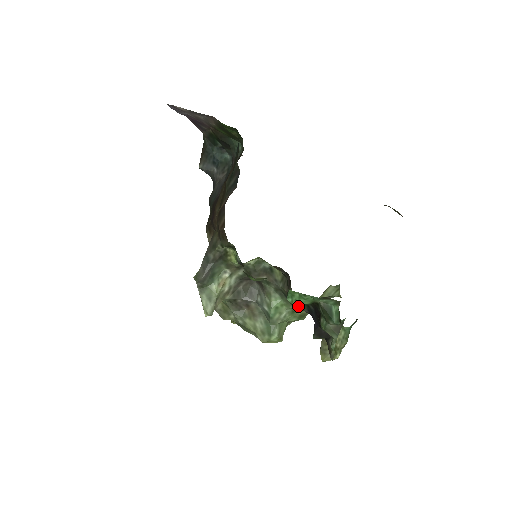
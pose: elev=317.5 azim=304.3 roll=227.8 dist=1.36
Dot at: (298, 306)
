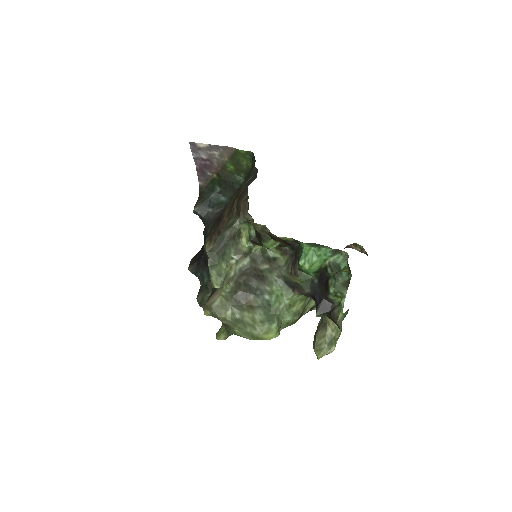
Dot at: (301, 285)
